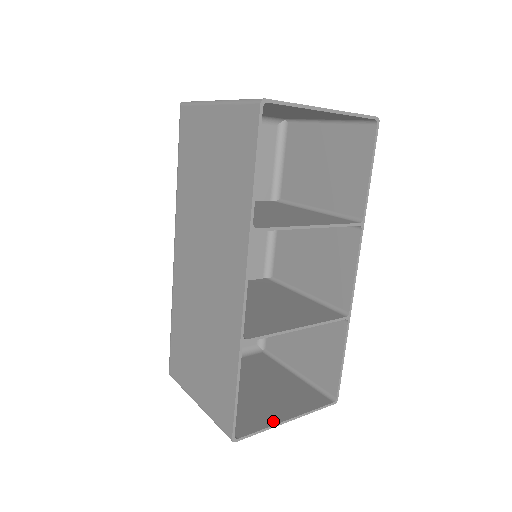
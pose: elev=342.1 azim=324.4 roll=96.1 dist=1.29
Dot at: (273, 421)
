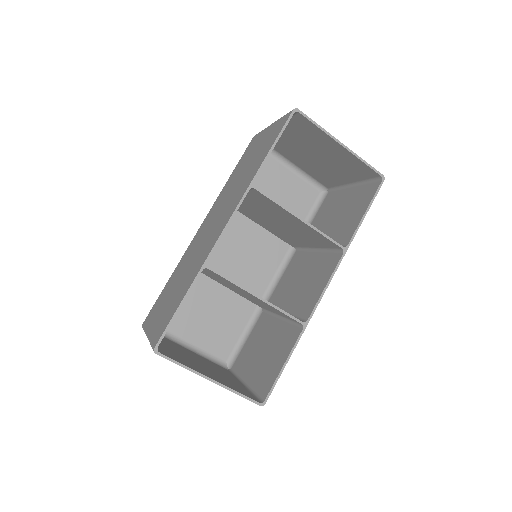
Dot at: (197, 370)
